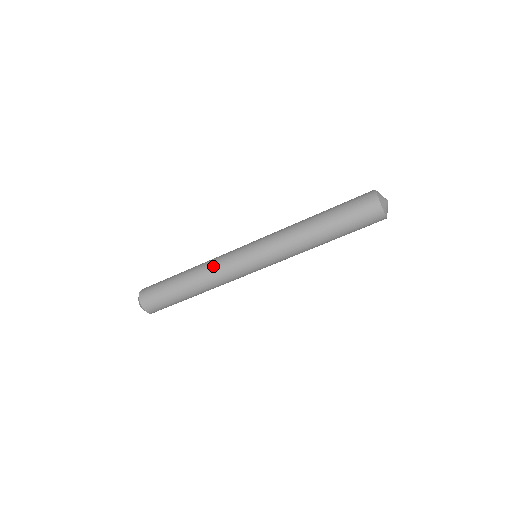
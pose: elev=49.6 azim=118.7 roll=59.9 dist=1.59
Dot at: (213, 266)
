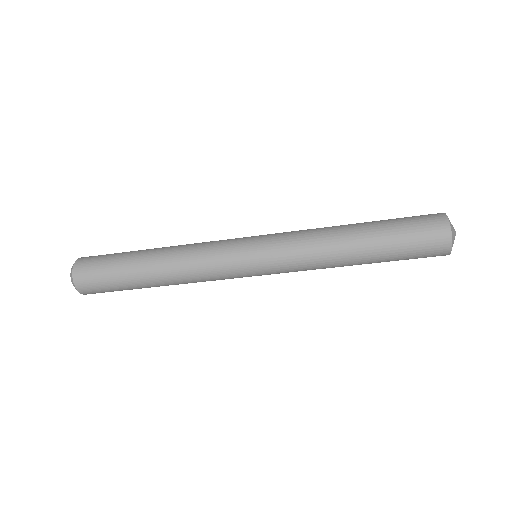
Dot at: (194, 256)
